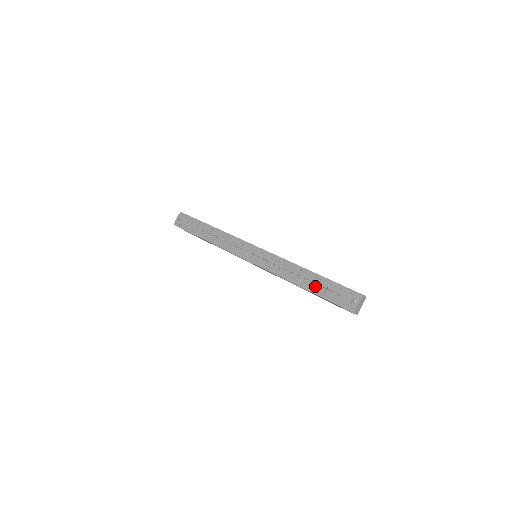
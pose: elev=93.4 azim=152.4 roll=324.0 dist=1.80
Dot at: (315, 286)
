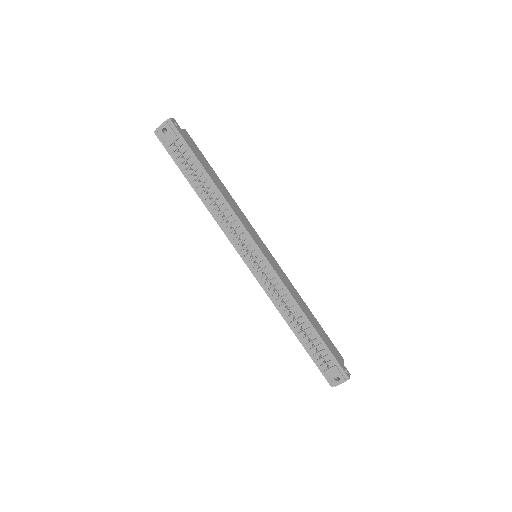
Dot at: occluded
